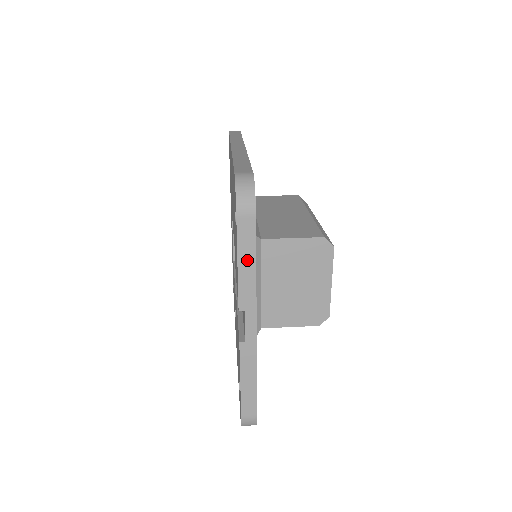
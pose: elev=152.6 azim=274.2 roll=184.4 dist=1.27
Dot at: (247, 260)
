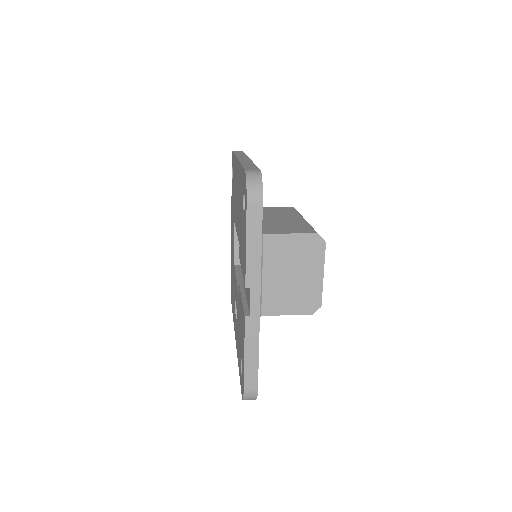
Dot at: (254, 242)
